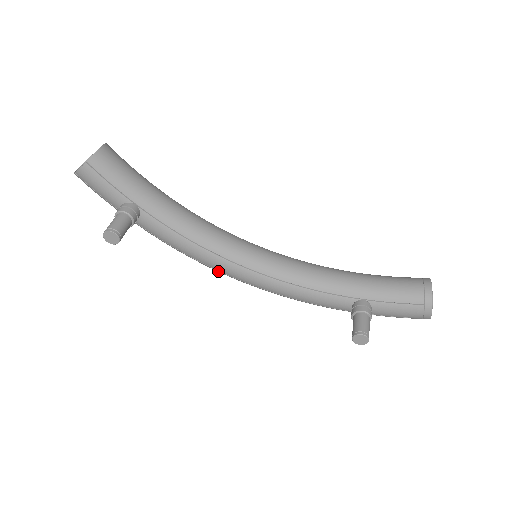
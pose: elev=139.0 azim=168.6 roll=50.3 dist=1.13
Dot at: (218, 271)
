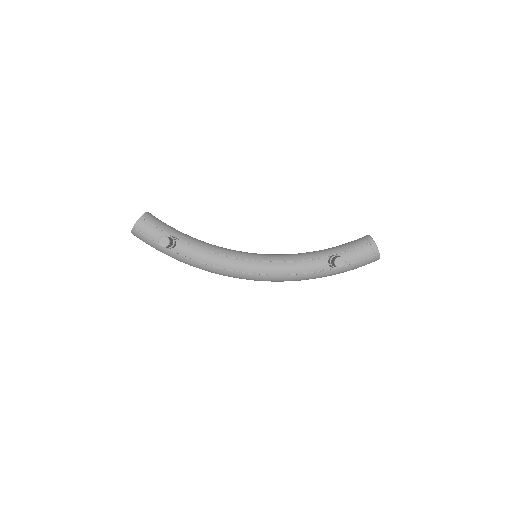
Dot at: (234, 272)
